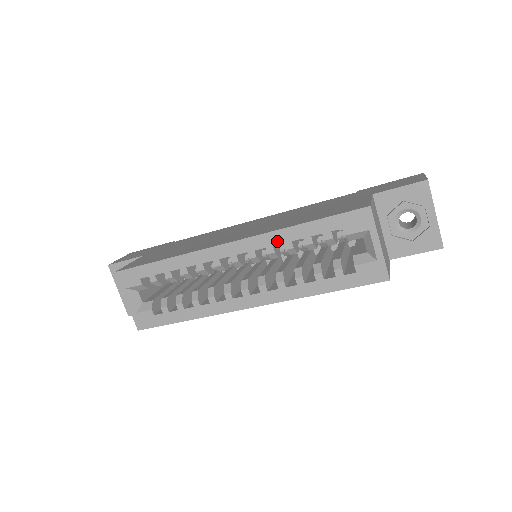
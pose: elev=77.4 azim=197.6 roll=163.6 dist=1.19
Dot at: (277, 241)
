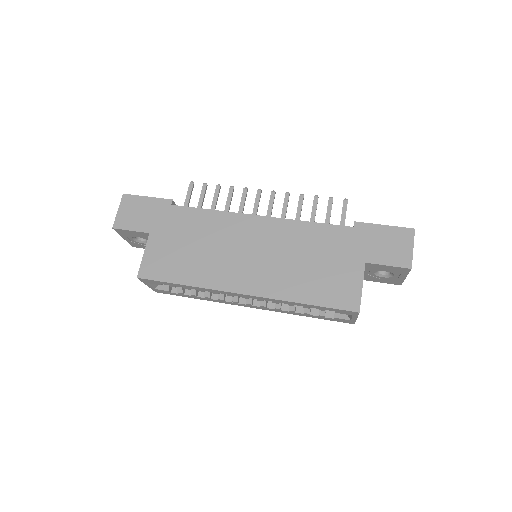
Dot at: occluded
